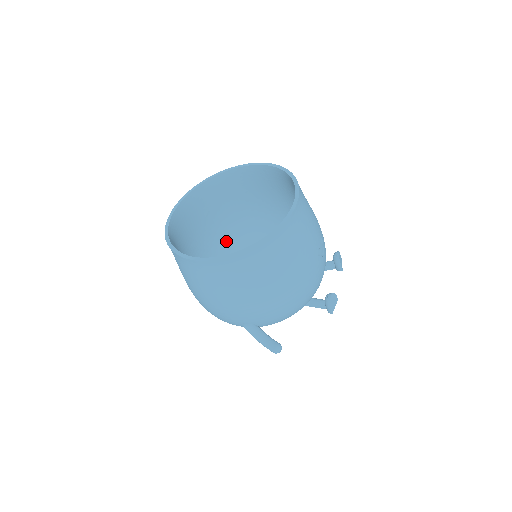
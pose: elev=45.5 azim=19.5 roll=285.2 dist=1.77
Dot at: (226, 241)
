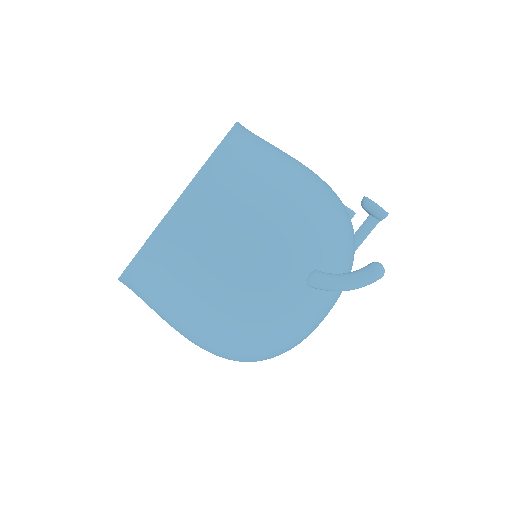
Dot at: occluded
